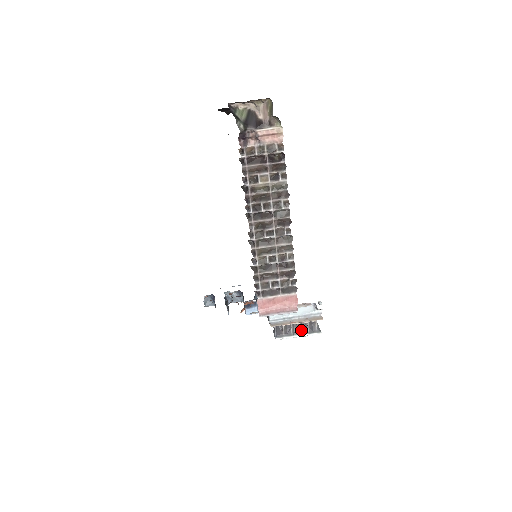
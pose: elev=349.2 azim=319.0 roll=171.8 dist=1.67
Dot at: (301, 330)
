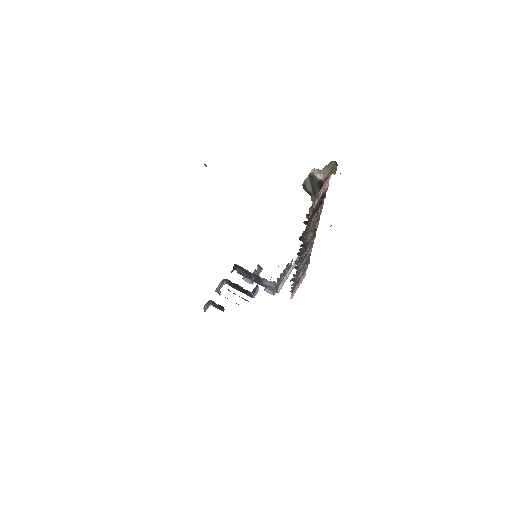
Dot at: (284, 276)
